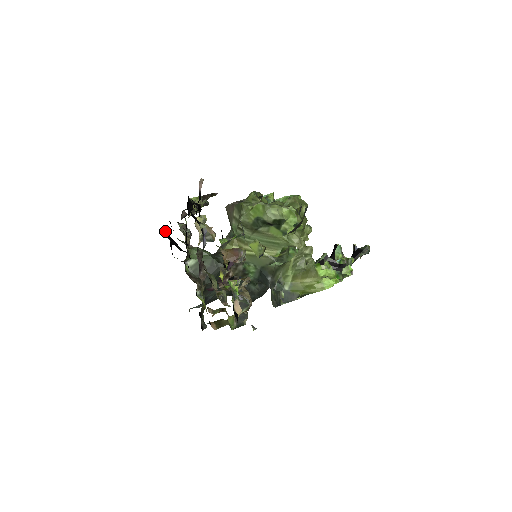
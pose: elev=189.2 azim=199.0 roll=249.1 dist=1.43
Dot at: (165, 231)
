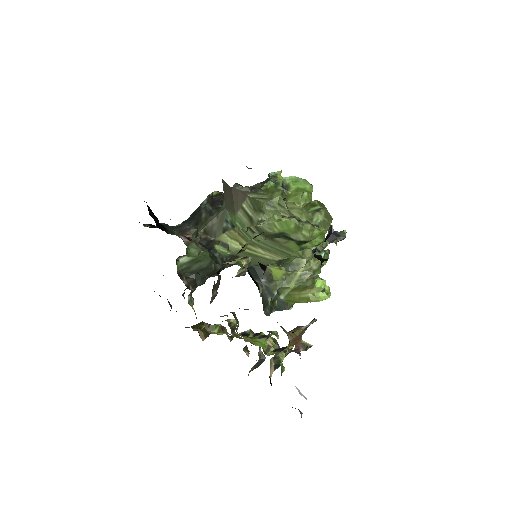
Dot at: occluded
